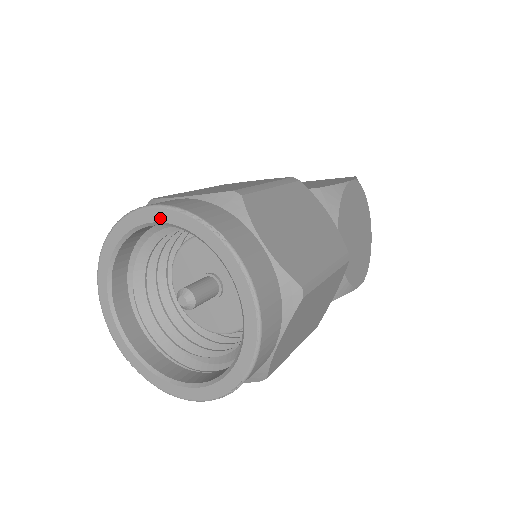
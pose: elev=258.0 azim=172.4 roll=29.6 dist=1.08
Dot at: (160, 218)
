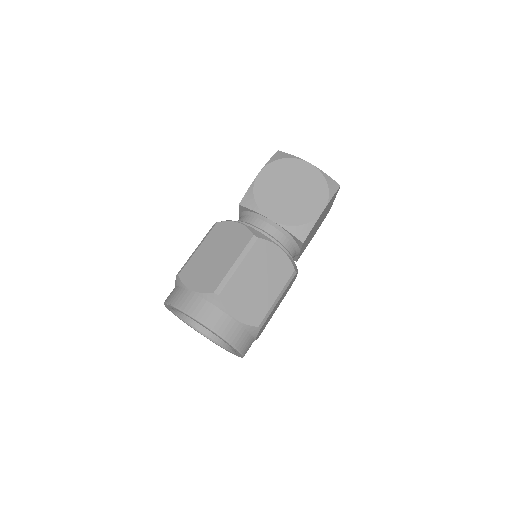
Dot at: occluded
